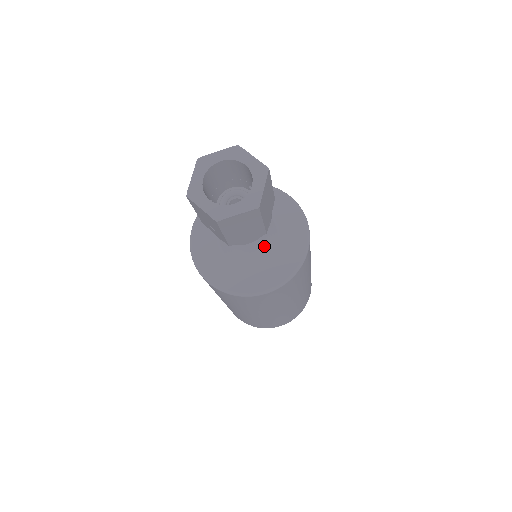
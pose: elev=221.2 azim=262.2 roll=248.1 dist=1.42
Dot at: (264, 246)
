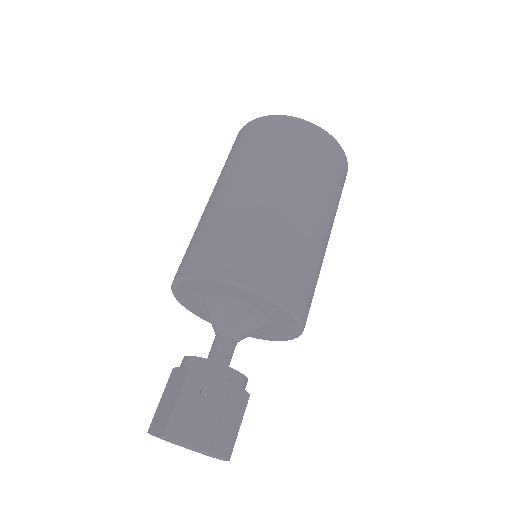
Dot at: (256, 331)
